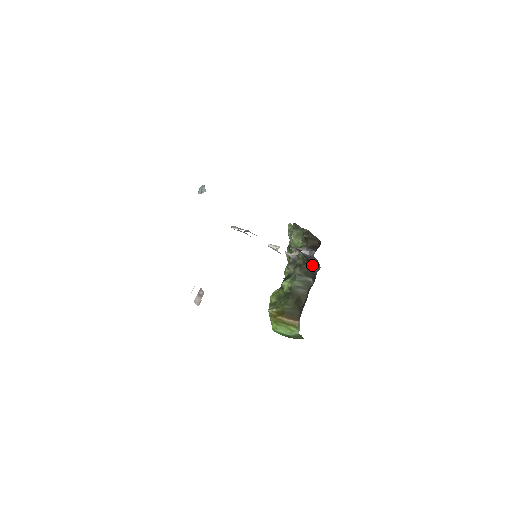
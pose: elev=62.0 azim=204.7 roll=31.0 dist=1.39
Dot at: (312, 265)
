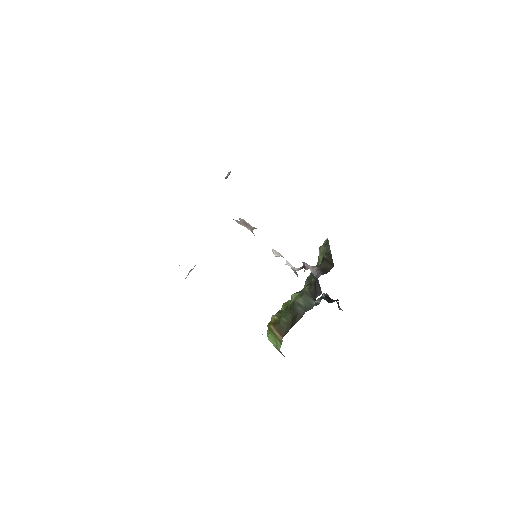
Dot at: (316, 288)
